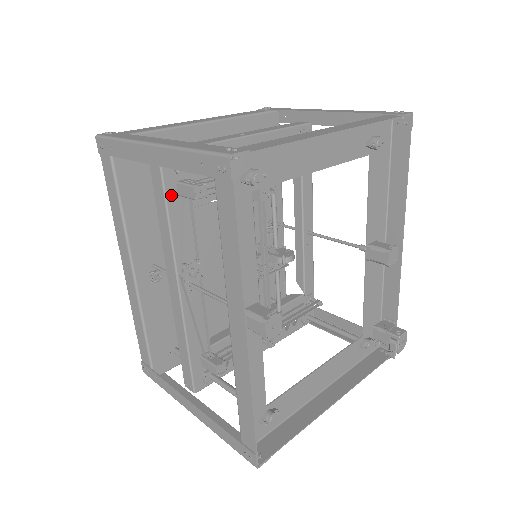
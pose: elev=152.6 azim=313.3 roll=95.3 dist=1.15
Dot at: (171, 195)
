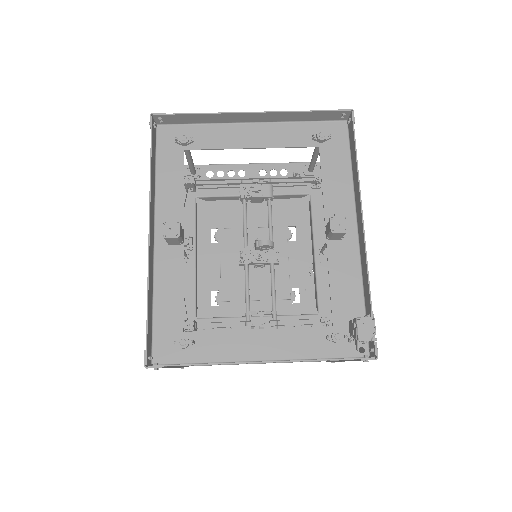
Dot at: occluded
